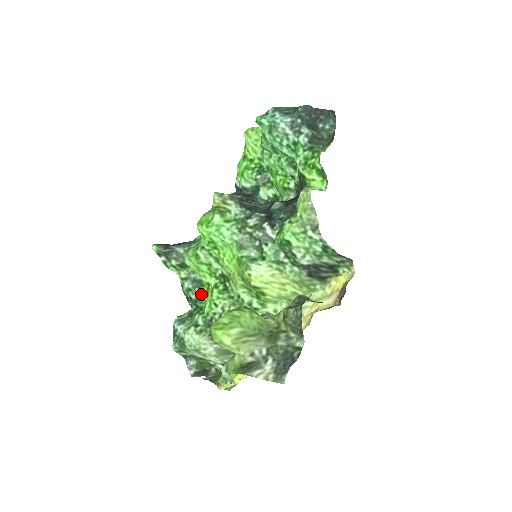
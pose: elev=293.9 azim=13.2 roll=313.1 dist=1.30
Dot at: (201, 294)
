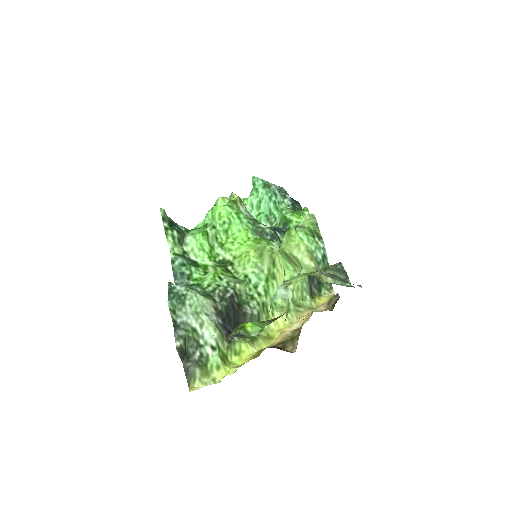
Dot at: (197, 272)
